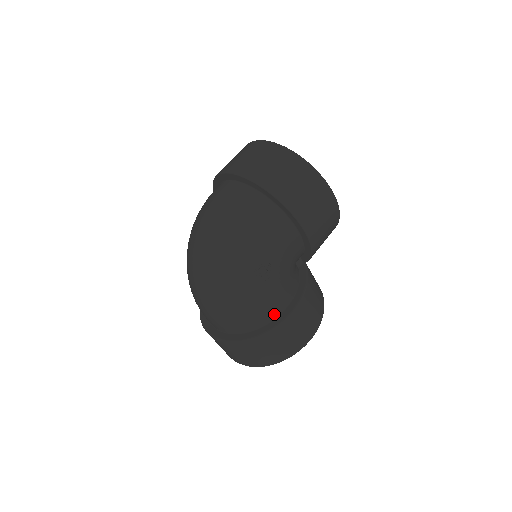
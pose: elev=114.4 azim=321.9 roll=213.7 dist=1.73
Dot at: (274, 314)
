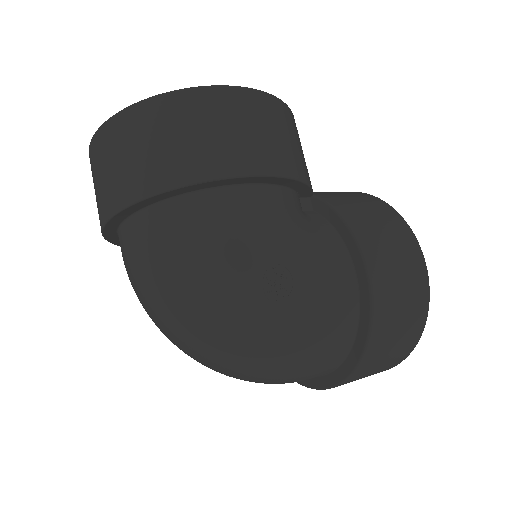
Dot at: (352, 301)
